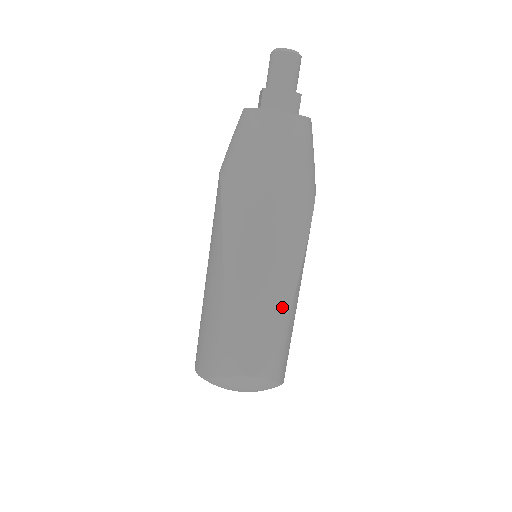
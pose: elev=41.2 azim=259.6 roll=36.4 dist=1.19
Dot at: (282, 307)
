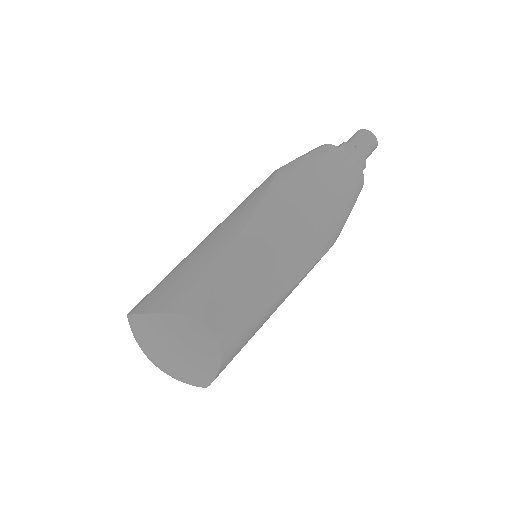
Dot at: (275, 290)
